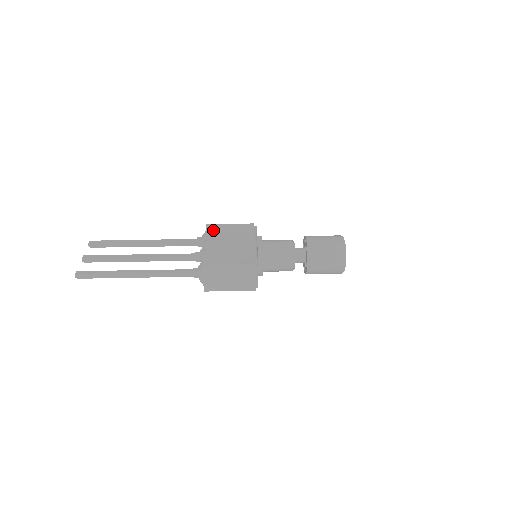
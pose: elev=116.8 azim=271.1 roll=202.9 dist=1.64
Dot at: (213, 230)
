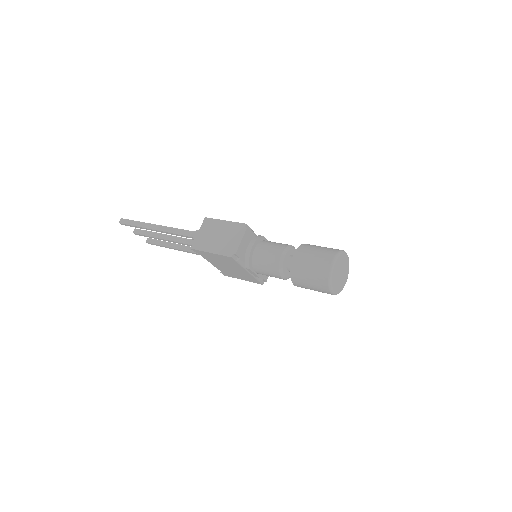
Dot at: occluded
